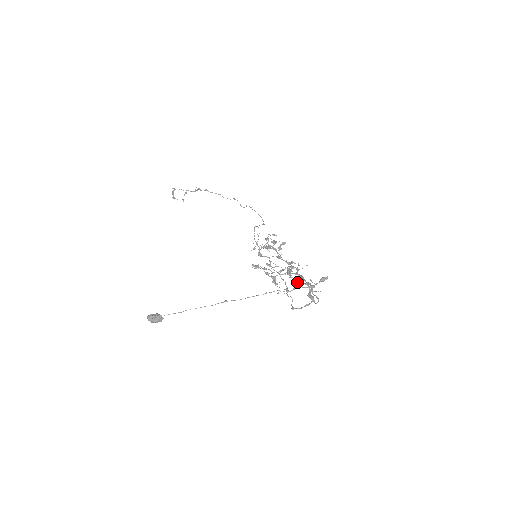
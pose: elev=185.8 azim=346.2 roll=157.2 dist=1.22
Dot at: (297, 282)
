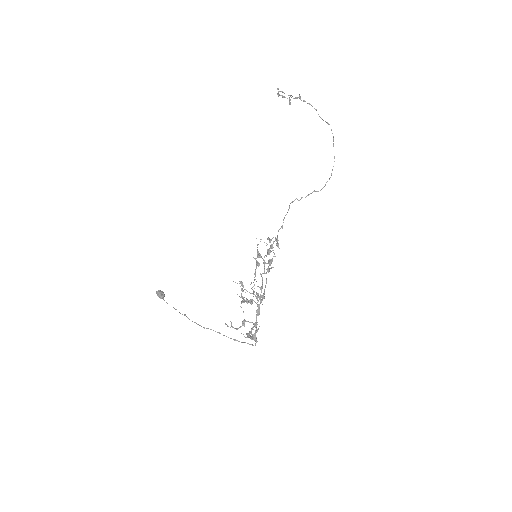
Dot at: (242, 322)
